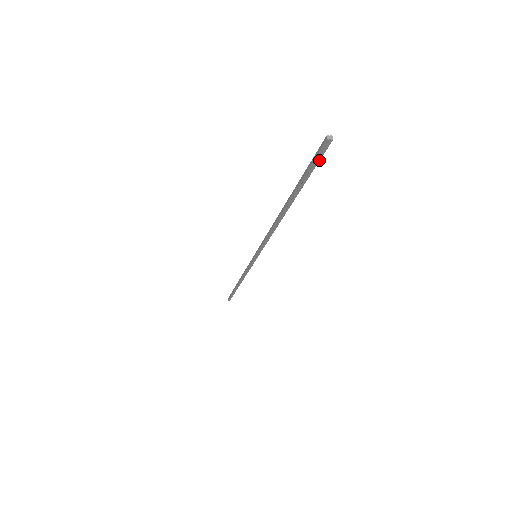
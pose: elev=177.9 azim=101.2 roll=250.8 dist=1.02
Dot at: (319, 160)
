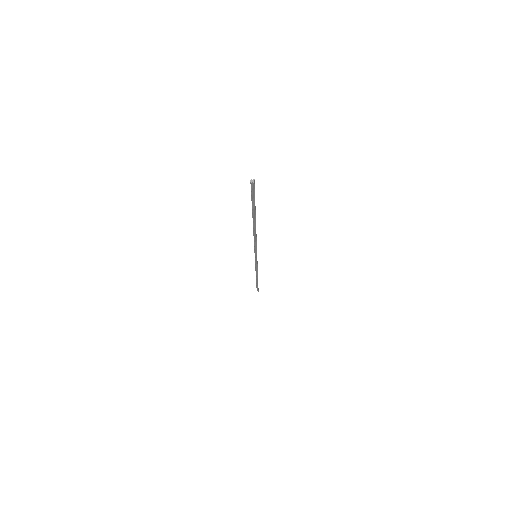
Dot at: (254, 194)
